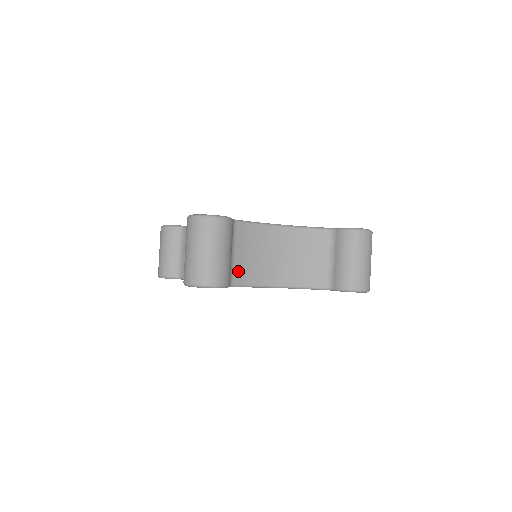
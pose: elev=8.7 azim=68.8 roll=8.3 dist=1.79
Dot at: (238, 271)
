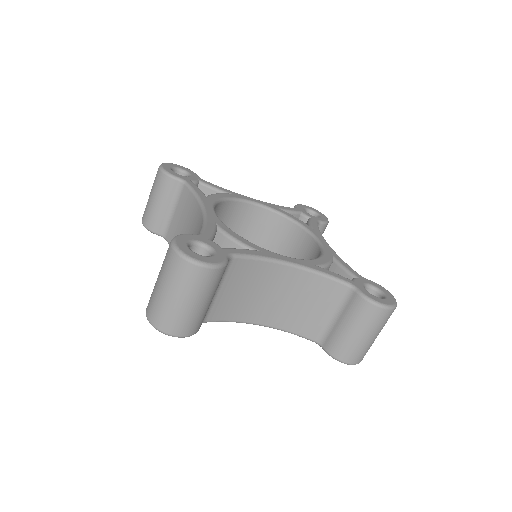
Dot at: (217, 308)
